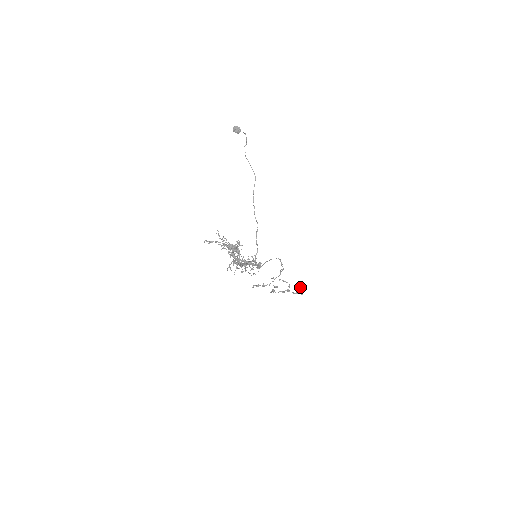
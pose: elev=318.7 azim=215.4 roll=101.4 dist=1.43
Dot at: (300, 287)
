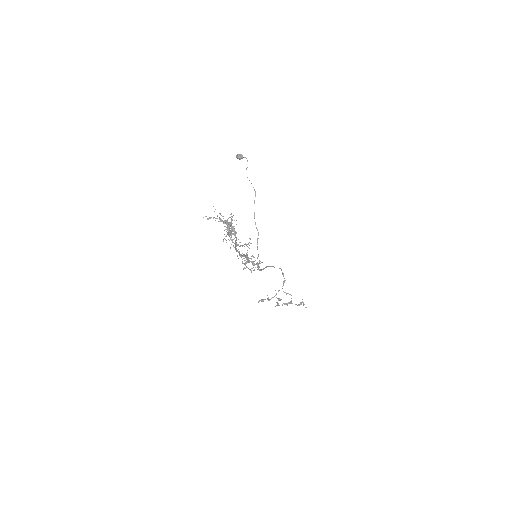
Dot at: occluded
